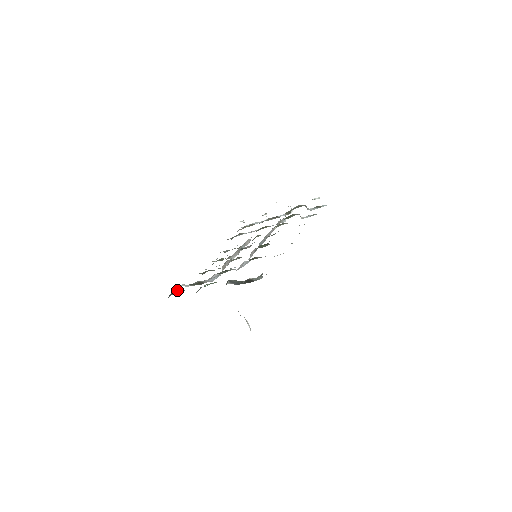
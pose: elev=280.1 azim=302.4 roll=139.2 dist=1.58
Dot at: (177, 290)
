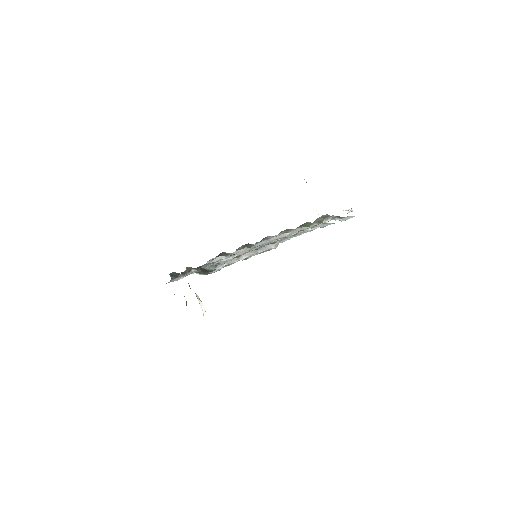
Dot at: (177, 274)
